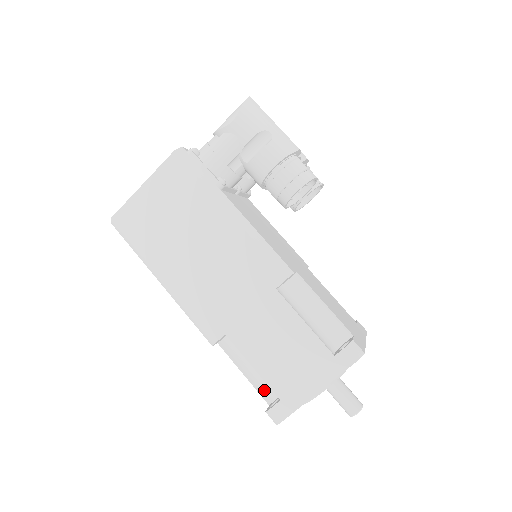
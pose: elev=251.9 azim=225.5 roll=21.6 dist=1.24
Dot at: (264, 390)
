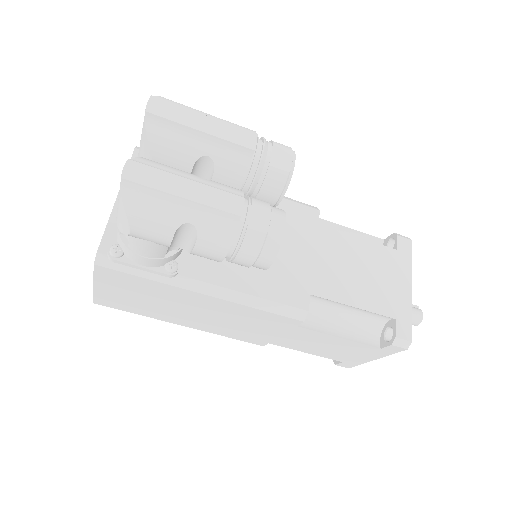
Dot at: occluded
